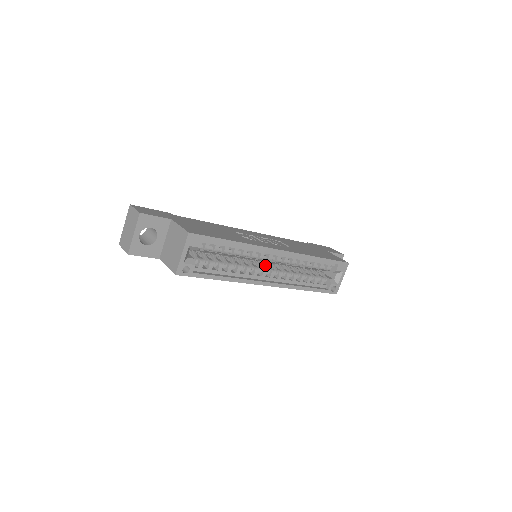
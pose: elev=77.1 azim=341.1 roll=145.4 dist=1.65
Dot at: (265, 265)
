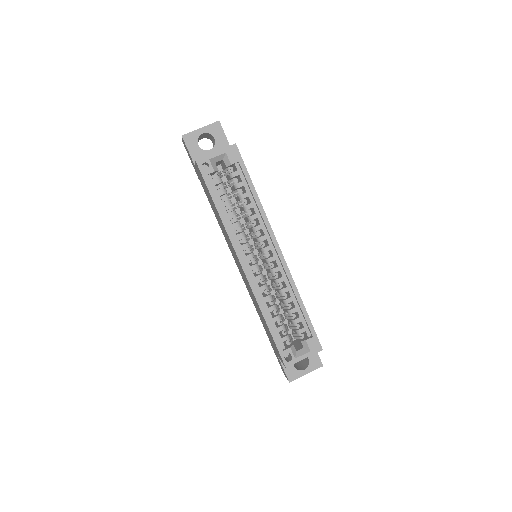
Dot at: occluded
